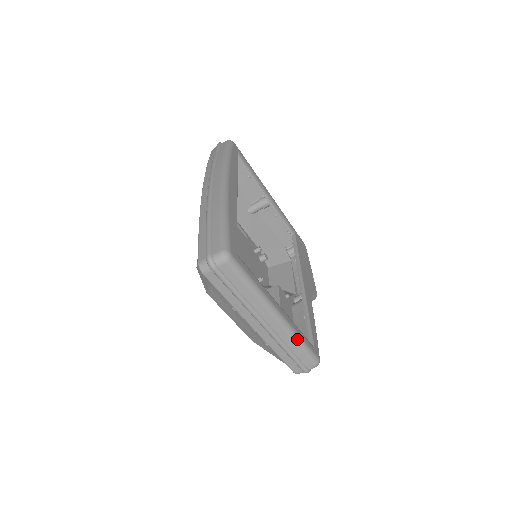
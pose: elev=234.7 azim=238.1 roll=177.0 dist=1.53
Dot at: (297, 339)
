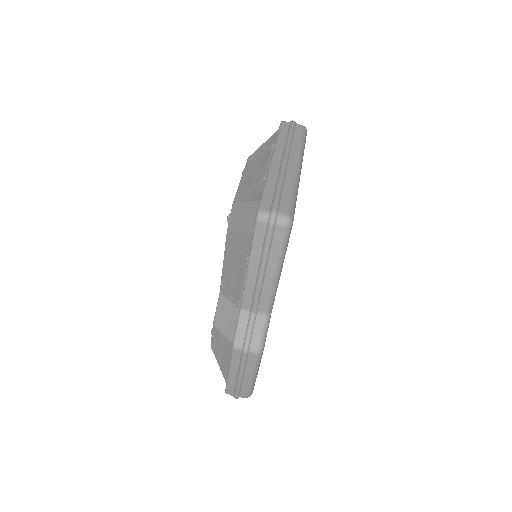
Dot at: (296, 188)
